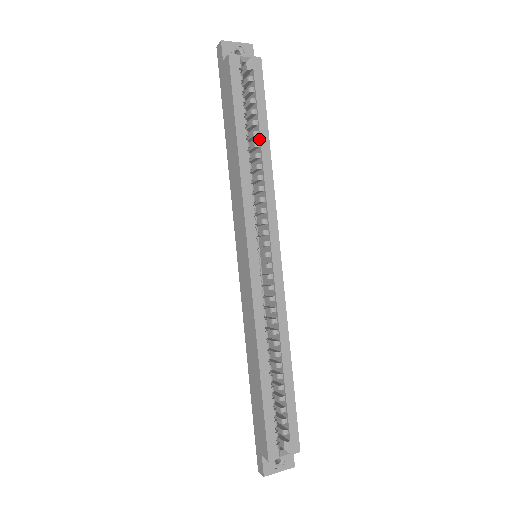
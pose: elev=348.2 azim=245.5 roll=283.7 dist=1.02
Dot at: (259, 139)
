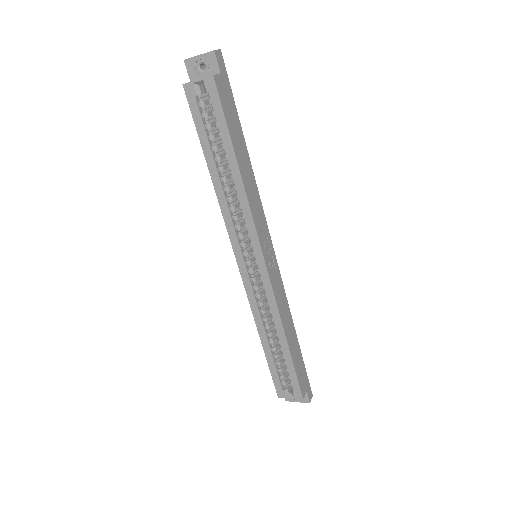
Dot at: (229, 162)
